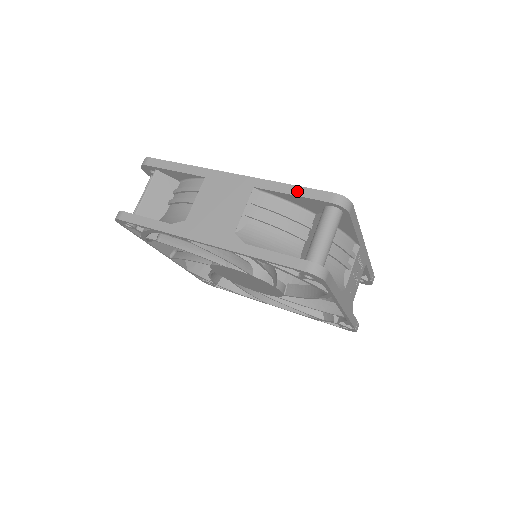
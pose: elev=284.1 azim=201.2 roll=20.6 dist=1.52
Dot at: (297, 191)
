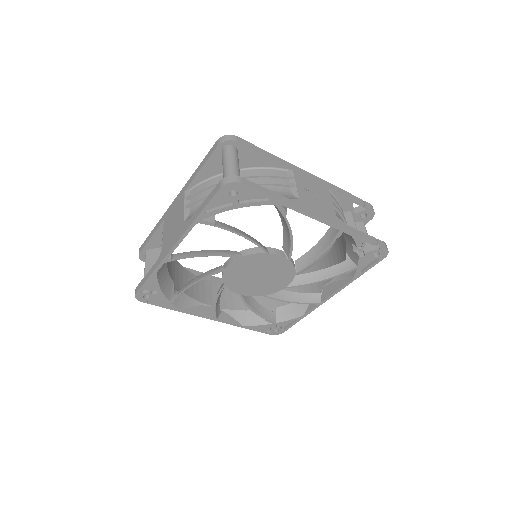
Dot at: (202, 164)
